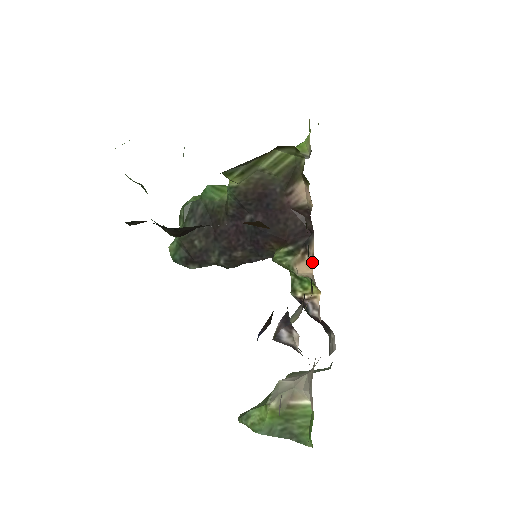
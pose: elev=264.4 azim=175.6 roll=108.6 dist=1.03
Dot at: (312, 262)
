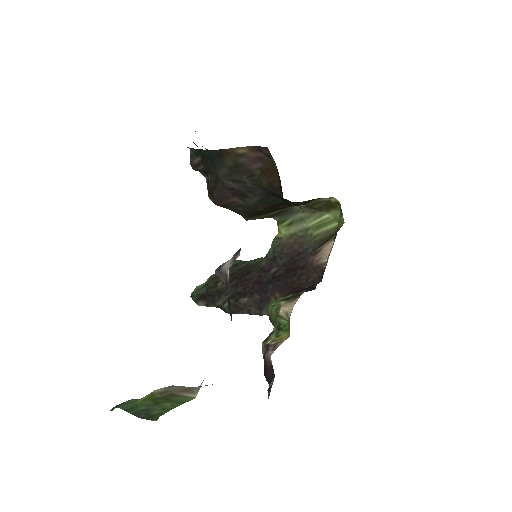
Dot at: (299, 297)
